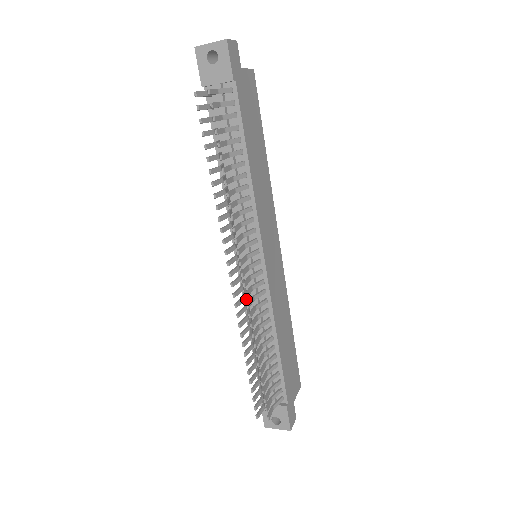
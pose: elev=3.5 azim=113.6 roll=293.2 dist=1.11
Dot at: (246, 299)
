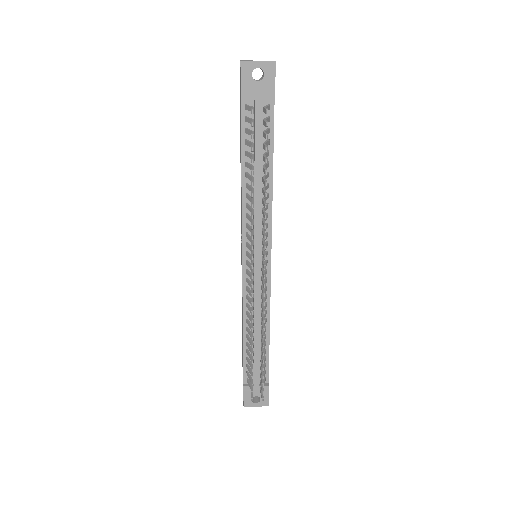
Dot at: (247, 296)
